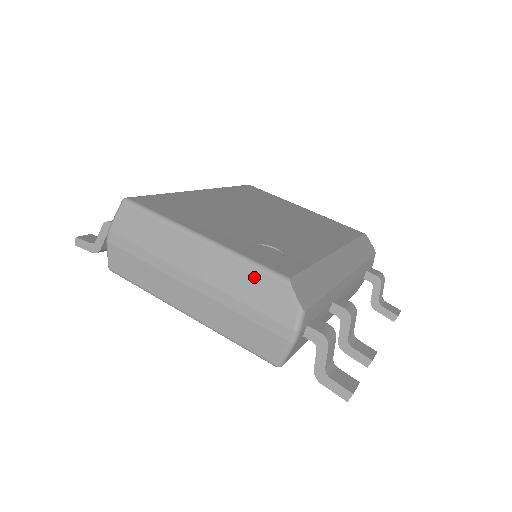
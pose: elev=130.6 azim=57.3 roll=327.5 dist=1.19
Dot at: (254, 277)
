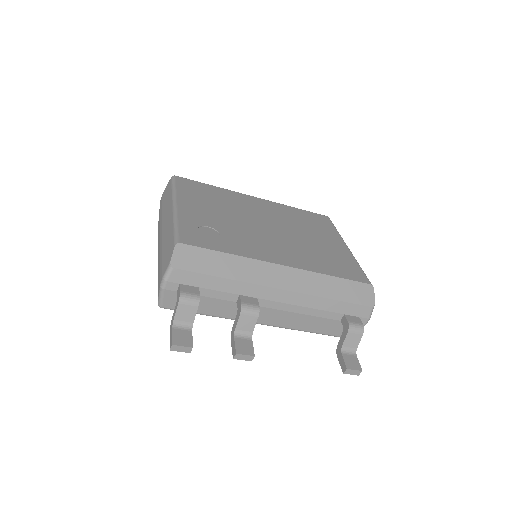
Dot at: (171, 237)
